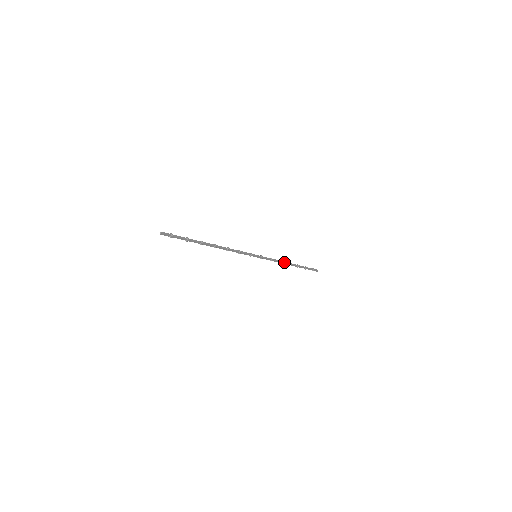
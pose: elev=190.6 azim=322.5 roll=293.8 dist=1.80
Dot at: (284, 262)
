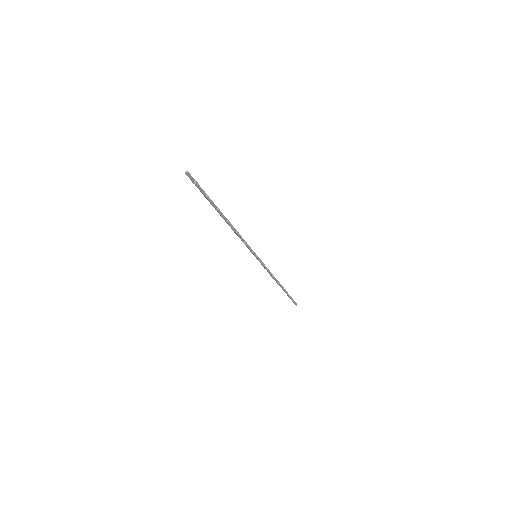
Dot at: (275, 278)
